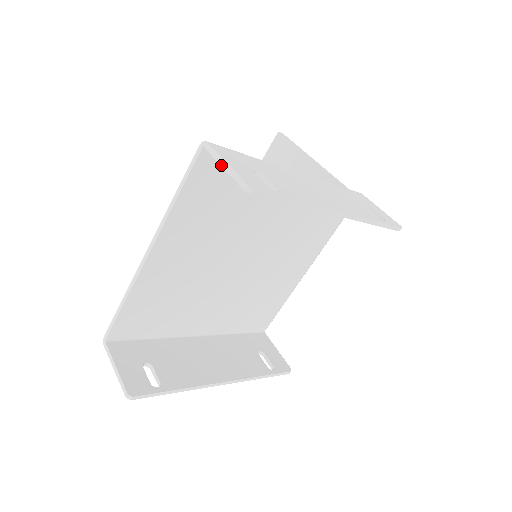
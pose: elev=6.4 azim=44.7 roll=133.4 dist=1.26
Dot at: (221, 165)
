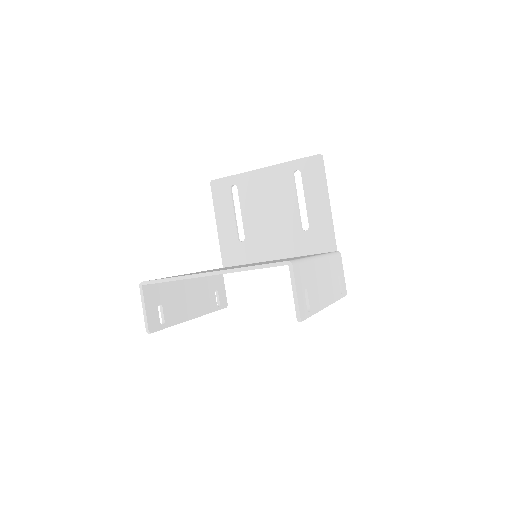
Dot at: (293, 290)
